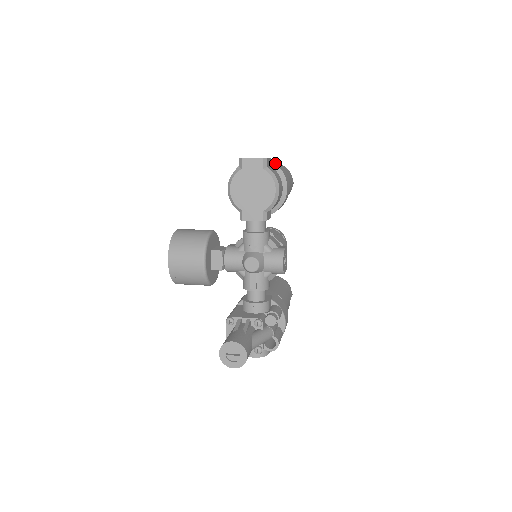
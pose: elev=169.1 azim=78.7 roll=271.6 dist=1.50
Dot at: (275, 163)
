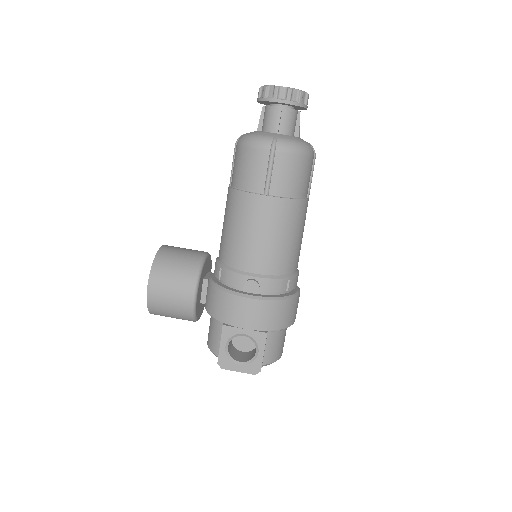
Dot at: (274, 327)
